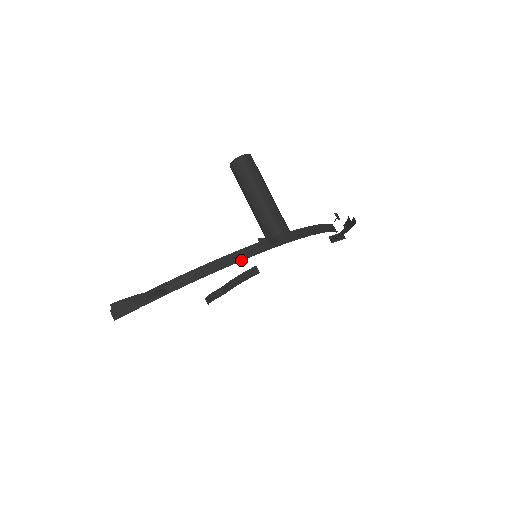
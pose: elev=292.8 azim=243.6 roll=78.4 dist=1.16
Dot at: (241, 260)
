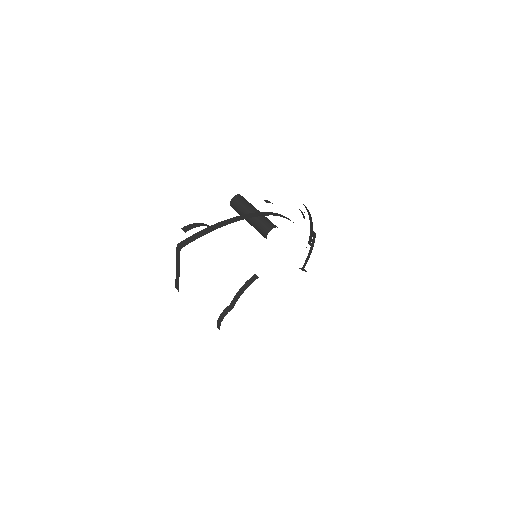
Dot at: occluded
